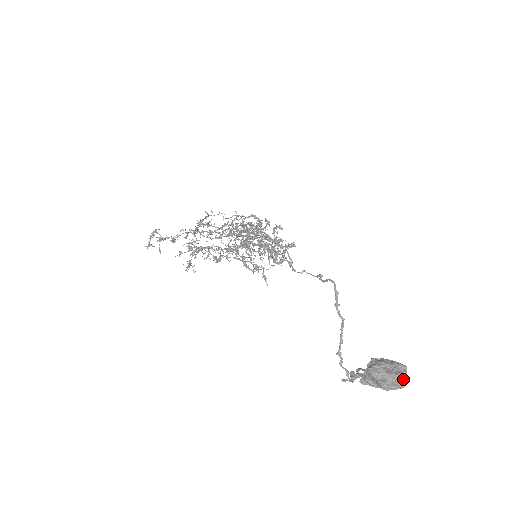
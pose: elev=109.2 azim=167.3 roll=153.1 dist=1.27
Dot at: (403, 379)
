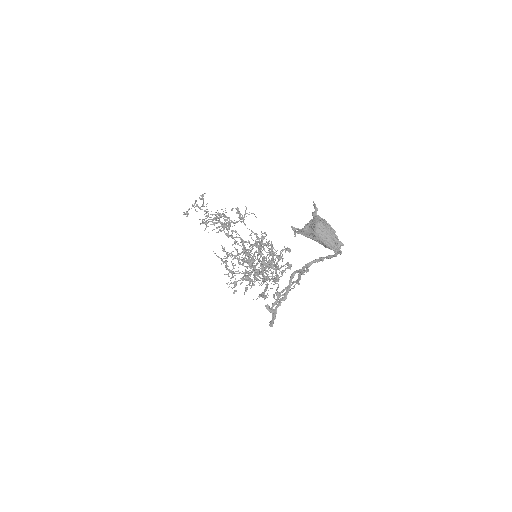
Dot at: (336, 238)
